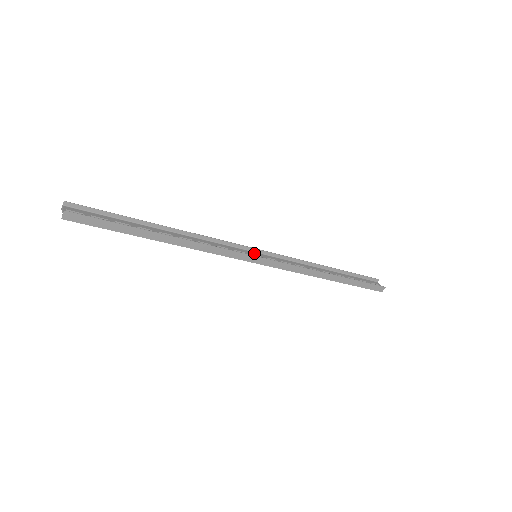
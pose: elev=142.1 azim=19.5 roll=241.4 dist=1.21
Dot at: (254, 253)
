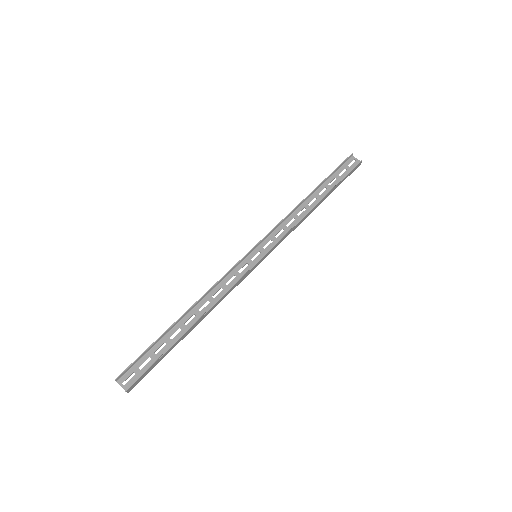
Dot at: (252, 254)
